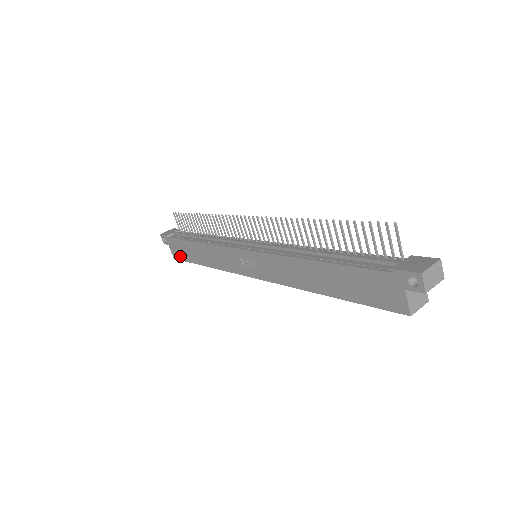
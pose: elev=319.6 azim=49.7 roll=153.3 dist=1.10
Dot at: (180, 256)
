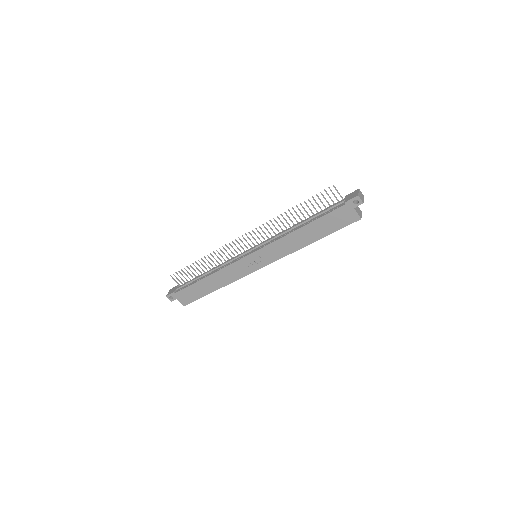
Dot at: (191, 299)
